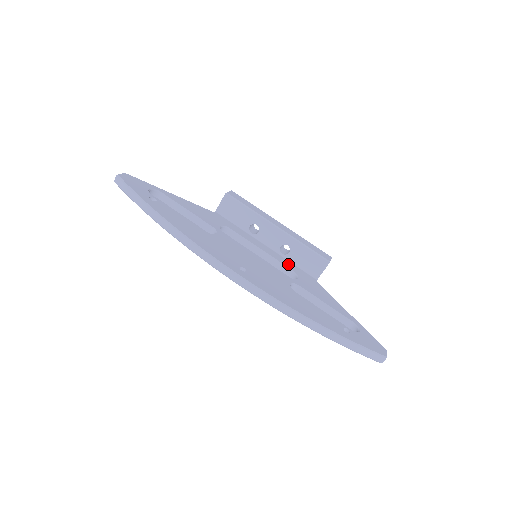
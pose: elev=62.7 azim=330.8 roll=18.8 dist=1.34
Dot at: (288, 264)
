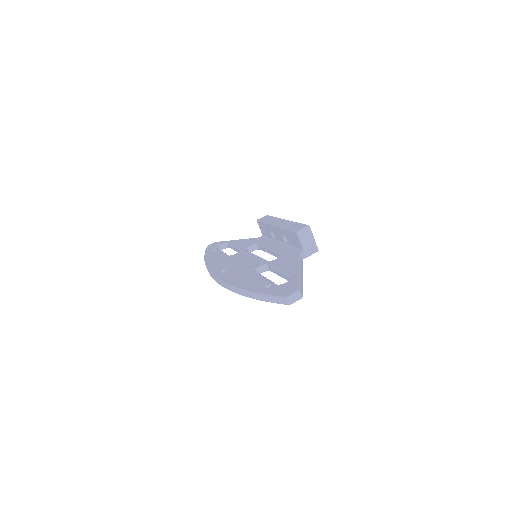
Dot at: (283, 250)
